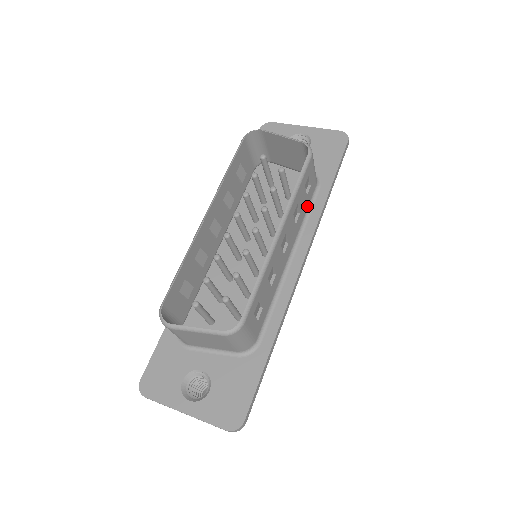
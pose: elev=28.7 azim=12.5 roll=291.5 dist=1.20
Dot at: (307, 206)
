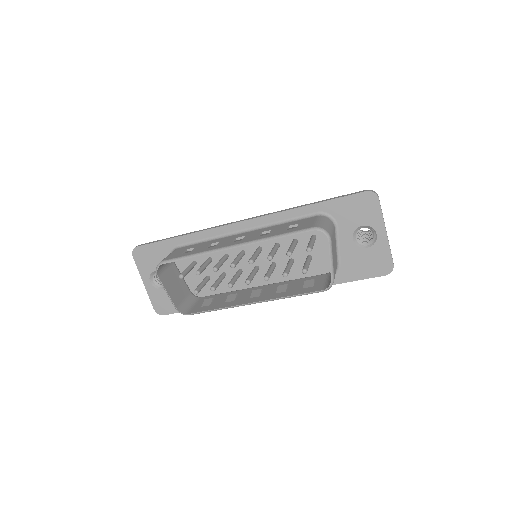
Dot at: occluded
